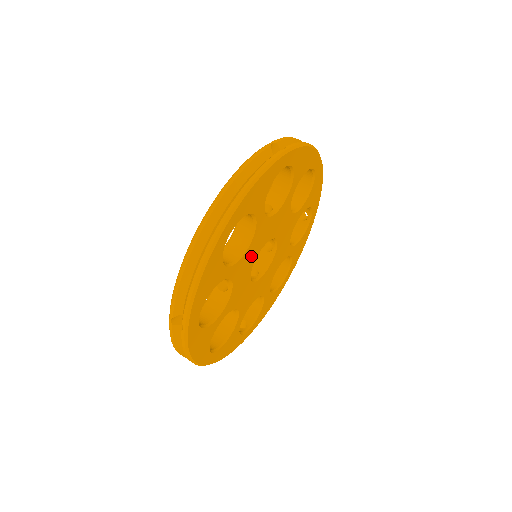
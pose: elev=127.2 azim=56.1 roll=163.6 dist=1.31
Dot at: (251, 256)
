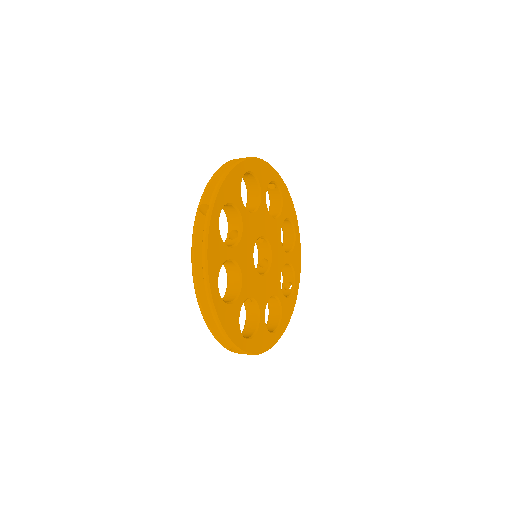
Dot at: (256, 227)
